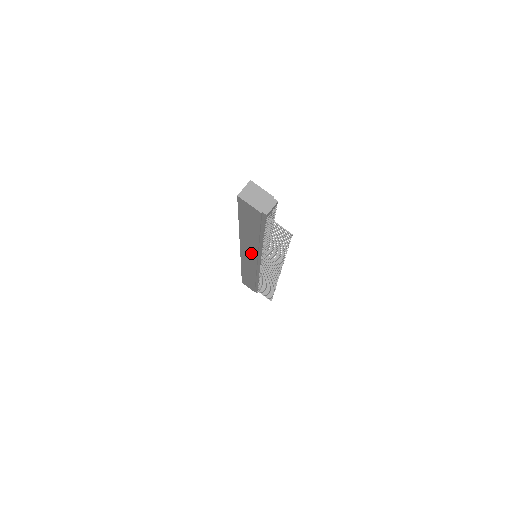
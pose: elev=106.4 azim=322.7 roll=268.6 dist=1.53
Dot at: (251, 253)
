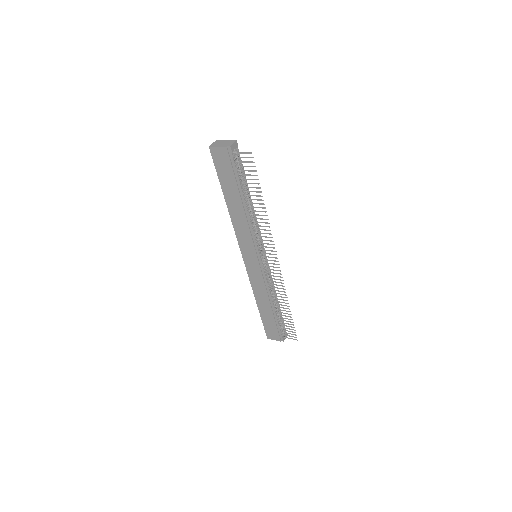
Dot at: (247, 241)
